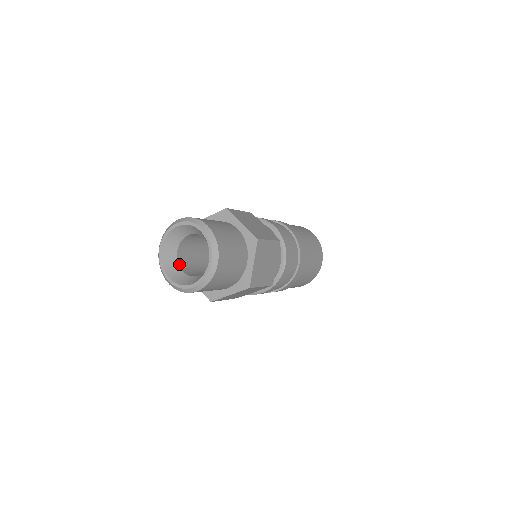
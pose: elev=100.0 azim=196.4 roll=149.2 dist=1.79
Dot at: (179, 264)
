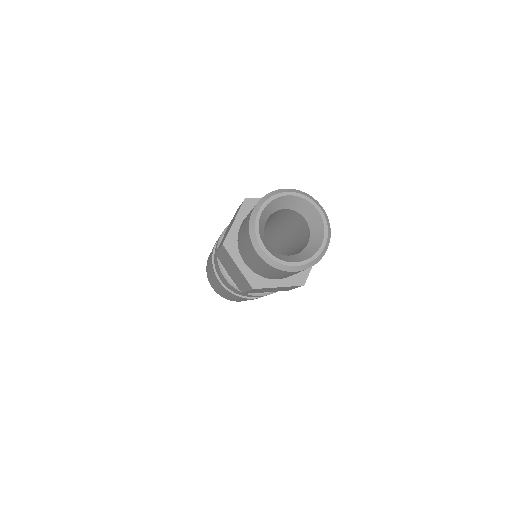
Dot at: (280, 254)
